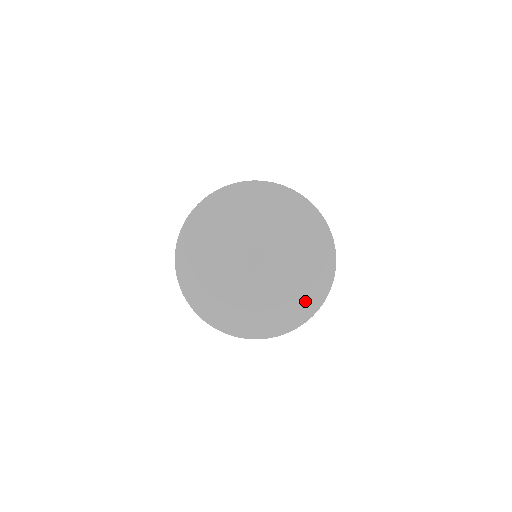
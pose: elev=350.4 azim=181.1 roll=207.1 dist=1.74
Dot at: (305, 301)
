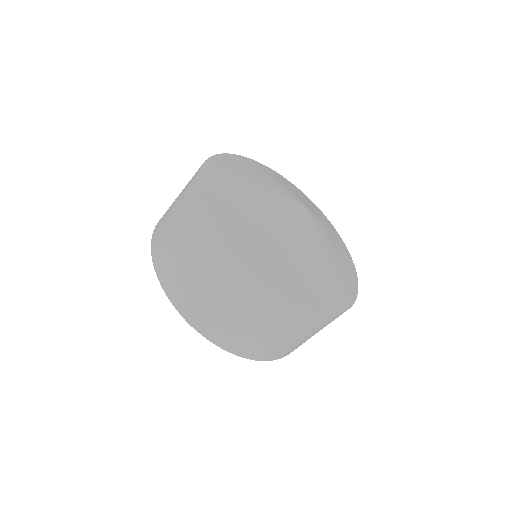
Dot at: (339, 286)
